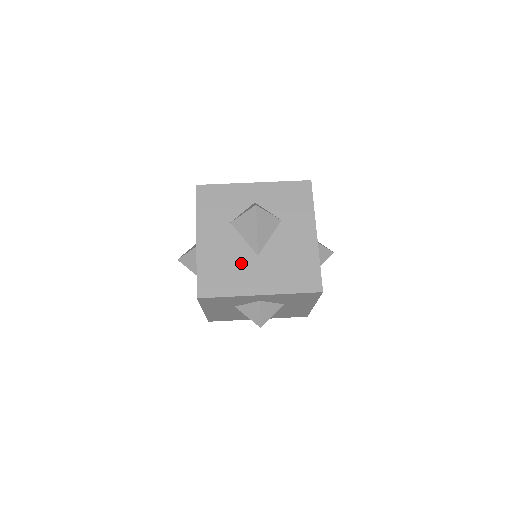
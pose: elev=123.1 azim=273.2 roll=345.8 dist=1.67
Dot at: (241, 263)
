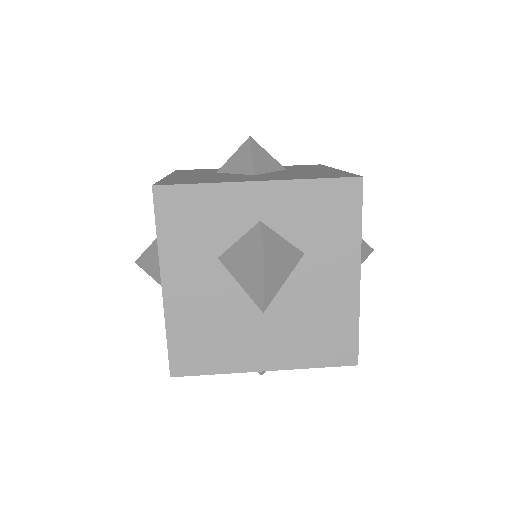
Dot at: (236, 325)
